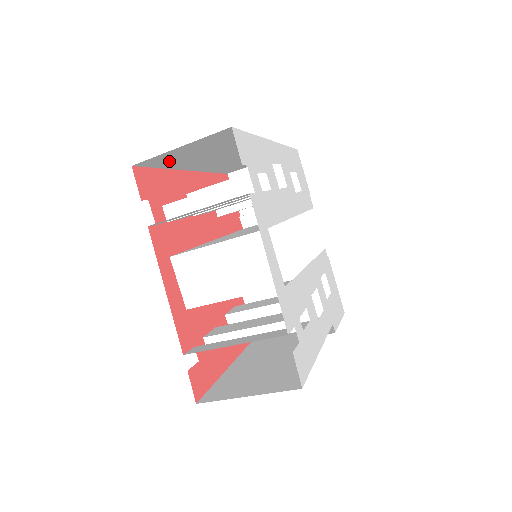
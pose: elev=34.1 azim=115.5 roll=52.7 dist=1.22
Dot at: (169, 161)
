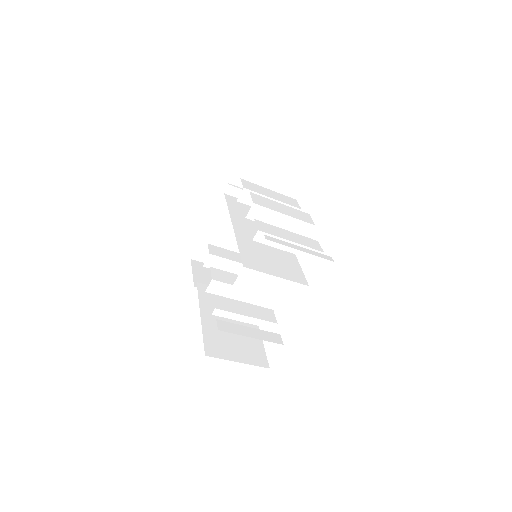
Dot at: occluded
